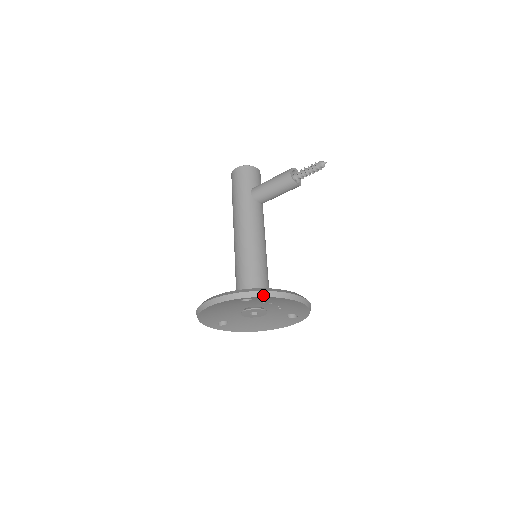
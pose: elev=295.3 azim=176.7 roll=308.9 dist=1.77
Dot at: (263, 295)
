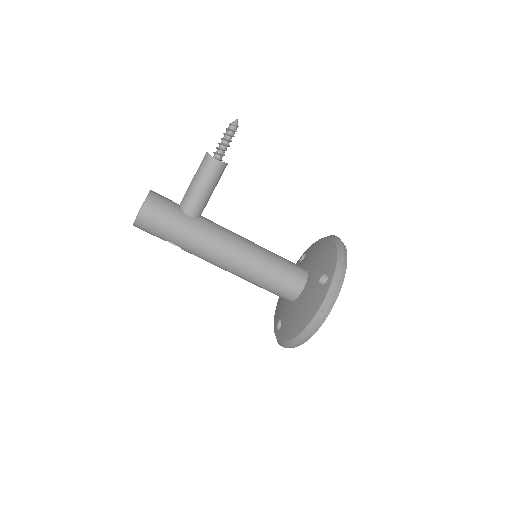
Dot at: (346, 265)
